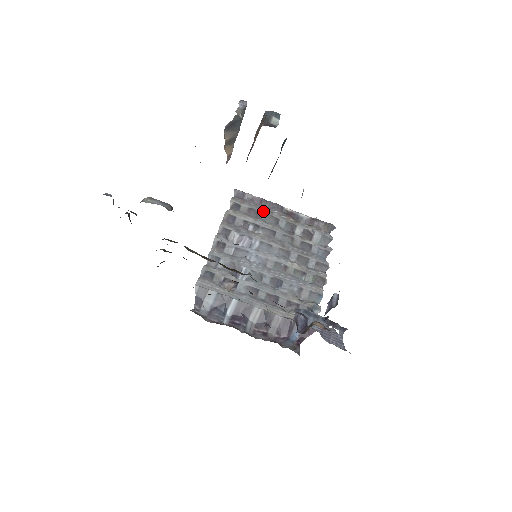
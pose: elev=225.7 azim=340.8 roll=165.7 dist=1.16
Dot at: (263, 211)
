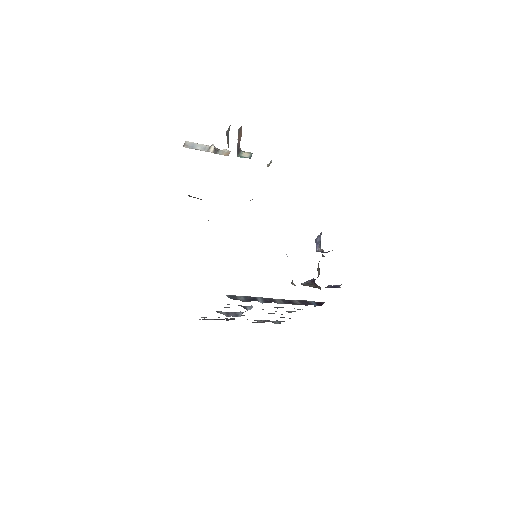
Dot at: occluded
